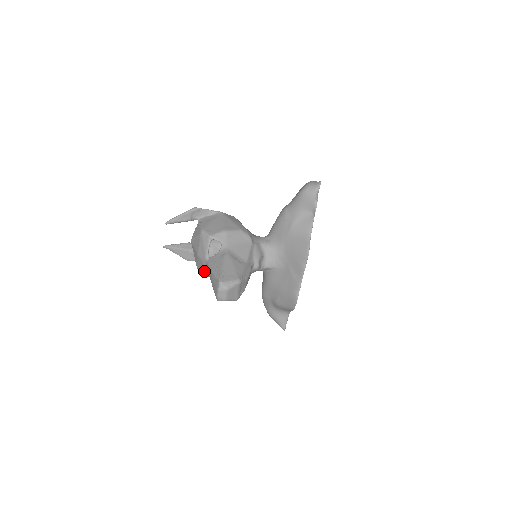
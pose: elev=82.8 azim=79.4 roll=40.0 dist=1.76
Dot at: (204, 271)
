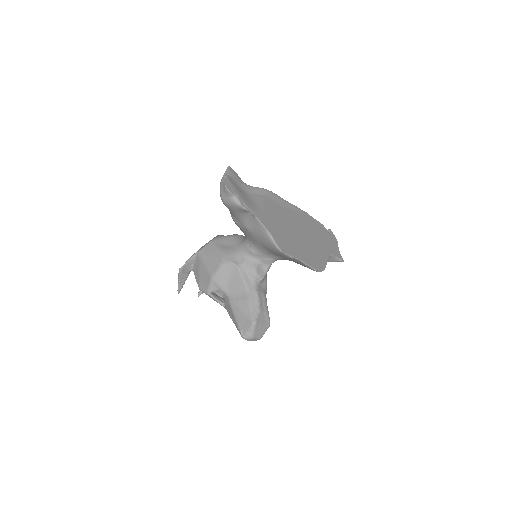
Dot at: occluded
